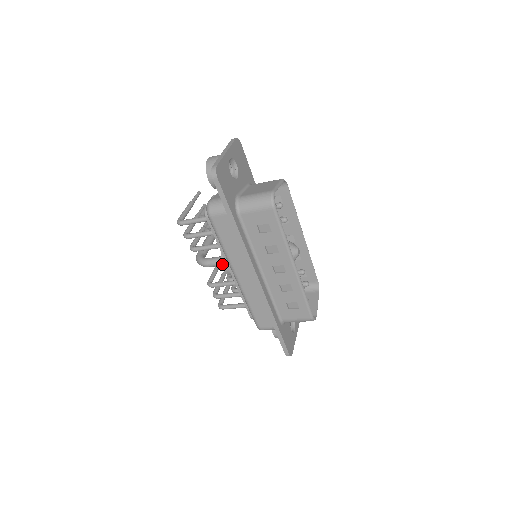
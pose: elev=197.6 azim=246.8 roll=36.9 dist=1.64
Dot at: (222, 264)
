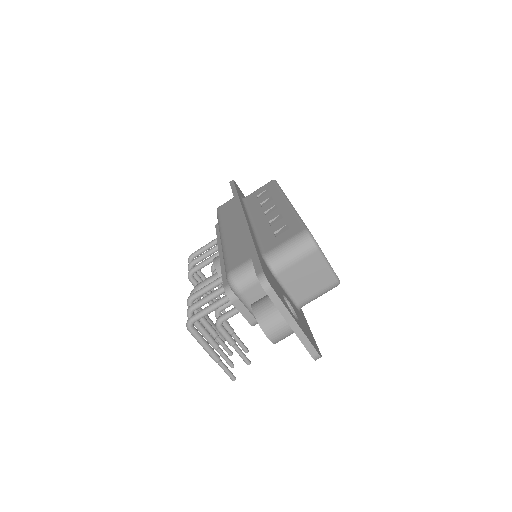
Dot at: (214, 258)
